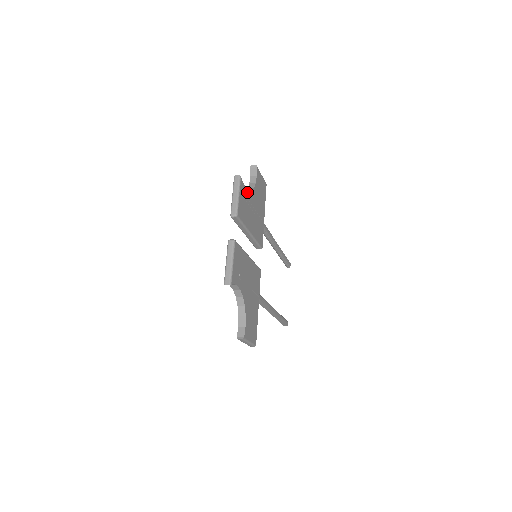
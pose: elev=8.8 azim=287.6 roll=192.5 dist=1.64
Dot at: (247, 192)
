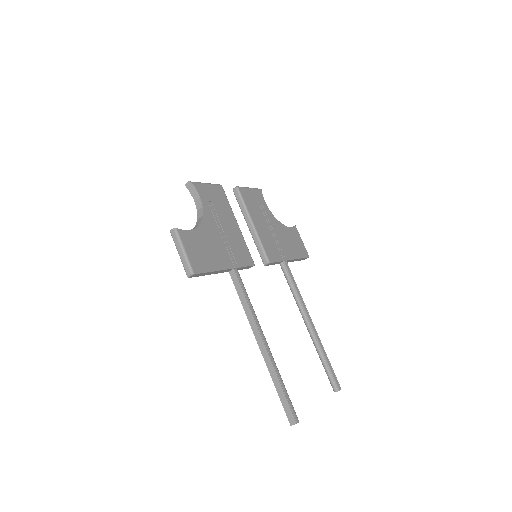
Dot at: (266, 207)
